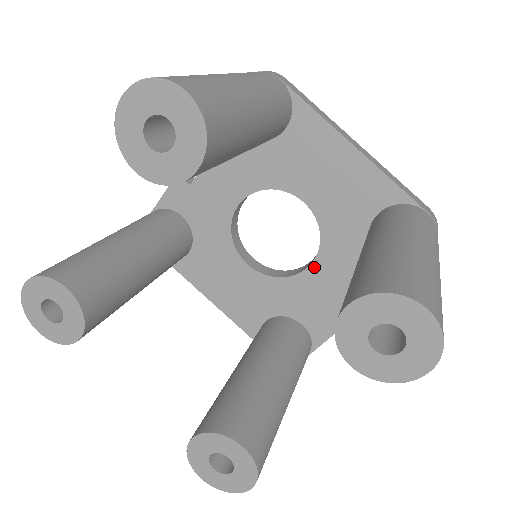
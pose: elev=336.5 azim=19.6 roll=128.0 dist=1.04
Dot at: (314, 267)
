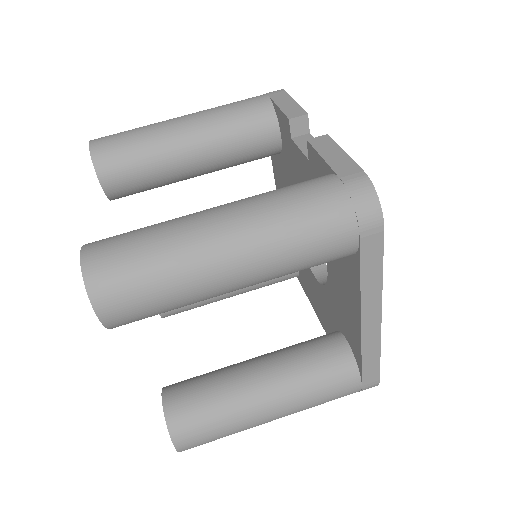
Dot at: (315, 279)
